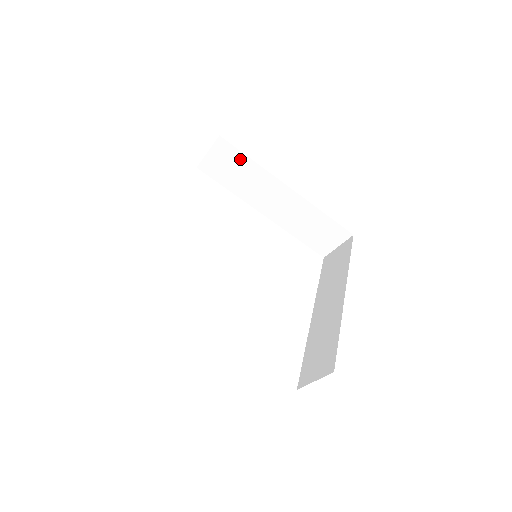
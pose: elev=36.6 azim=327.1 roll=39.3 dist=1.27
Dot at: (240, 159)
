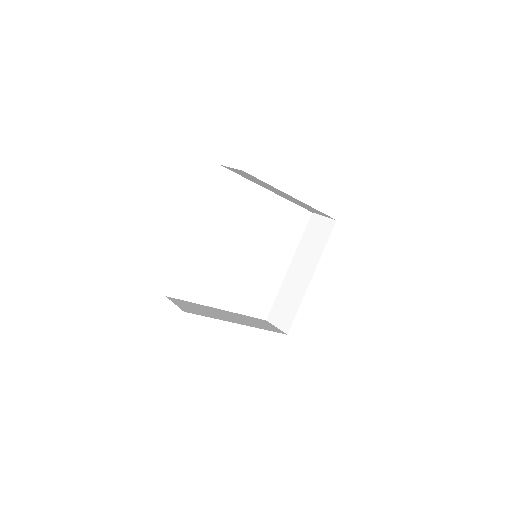
Dot at: (258, 179)
